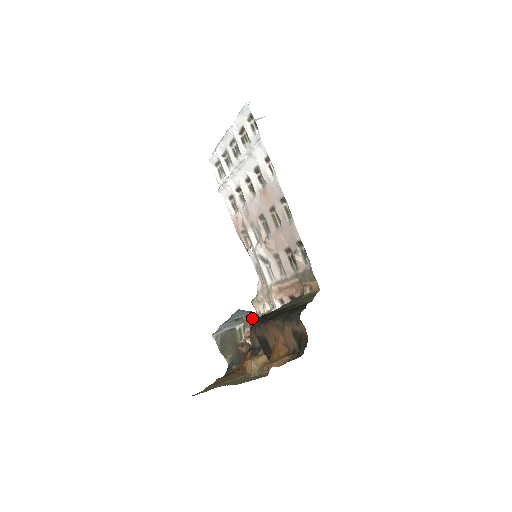
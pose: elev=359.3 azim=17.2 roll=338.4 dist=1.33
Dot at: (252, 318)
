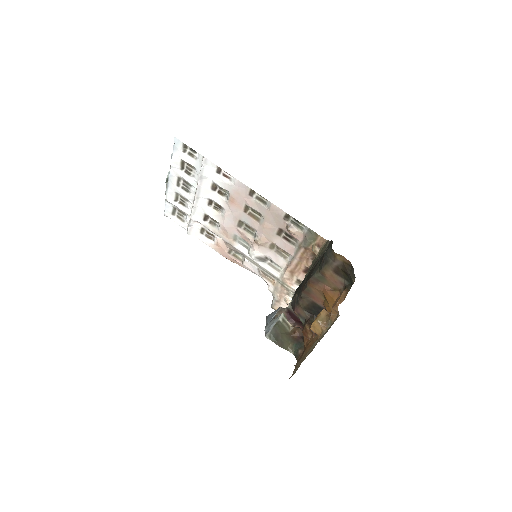
Dot at: (284, 311)
